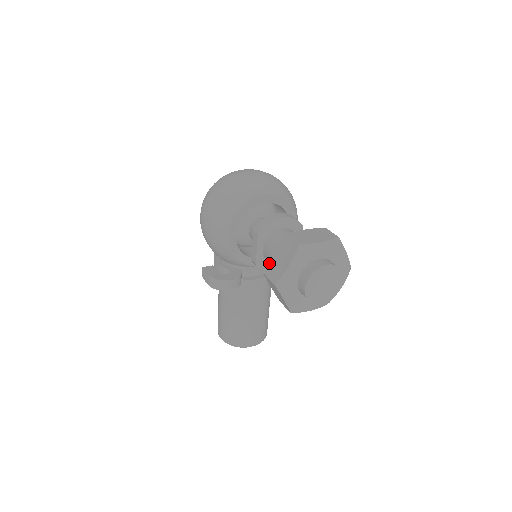
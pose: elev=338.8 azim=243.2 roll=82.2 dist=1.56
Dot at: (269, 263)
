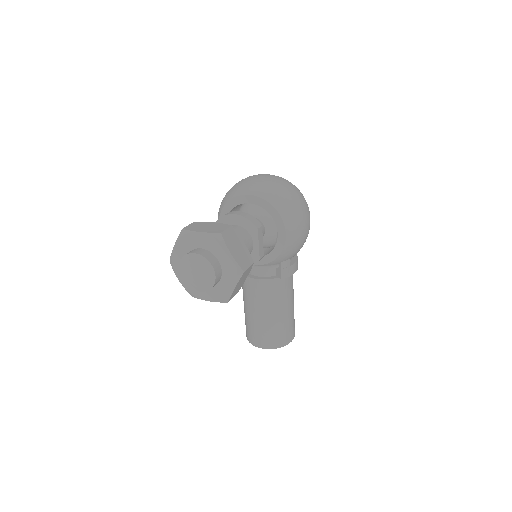
Dot at: occluded
